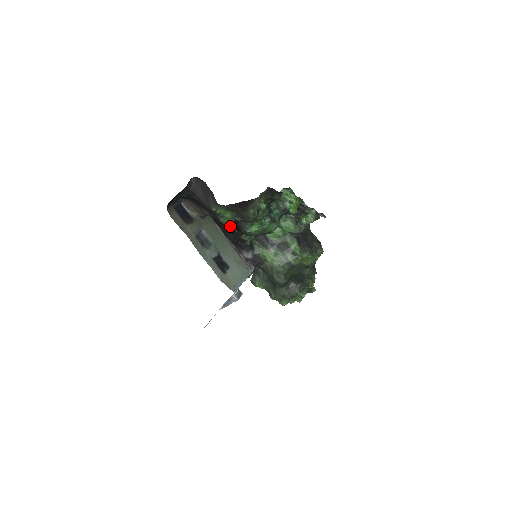
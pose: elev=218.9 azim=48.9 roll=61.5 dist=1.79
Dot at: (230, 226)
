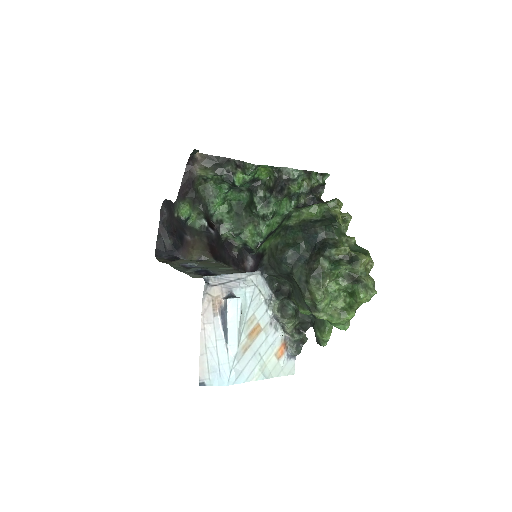
Dot at: (211, 235)
